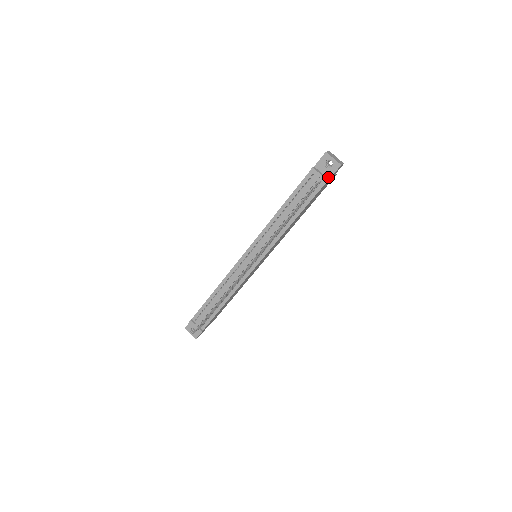
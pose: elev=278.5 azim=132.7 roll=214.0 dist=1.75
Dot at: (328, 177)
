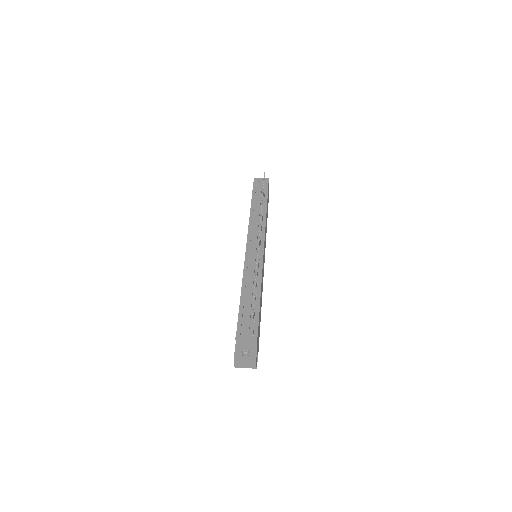
Dot at: occluded
